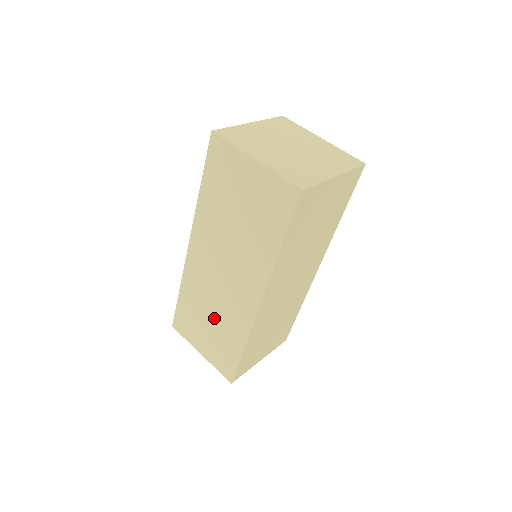
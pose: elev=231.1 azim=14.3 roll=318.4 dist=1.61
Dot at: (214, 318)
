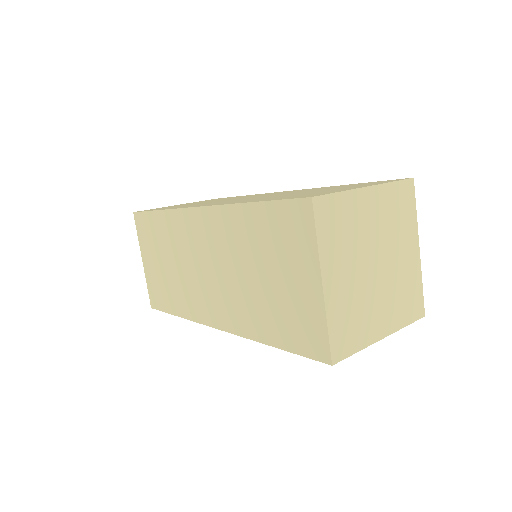
Dot at: (173, 270)
